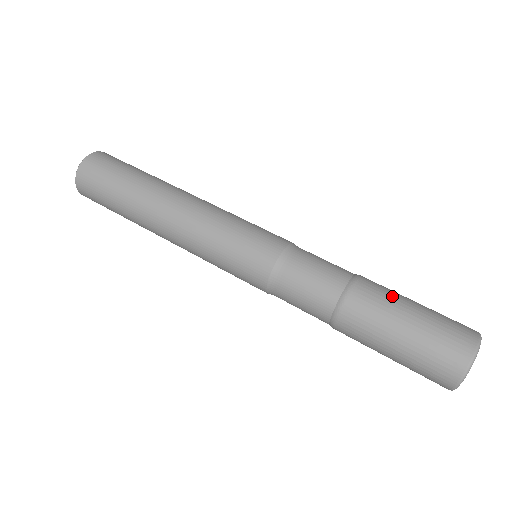
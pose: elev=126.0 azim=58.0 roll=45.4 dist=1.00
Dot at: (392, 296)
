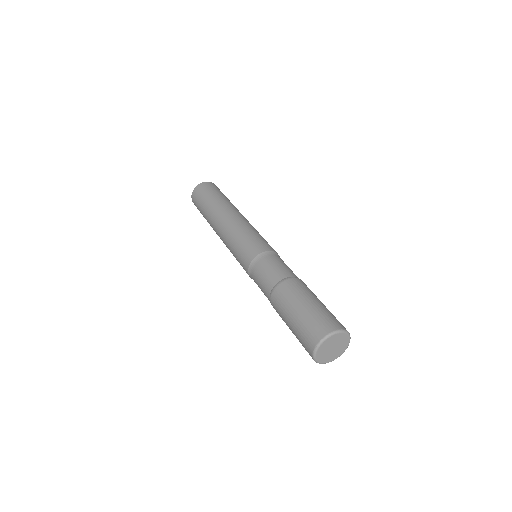
Dot at: (297, 295)
